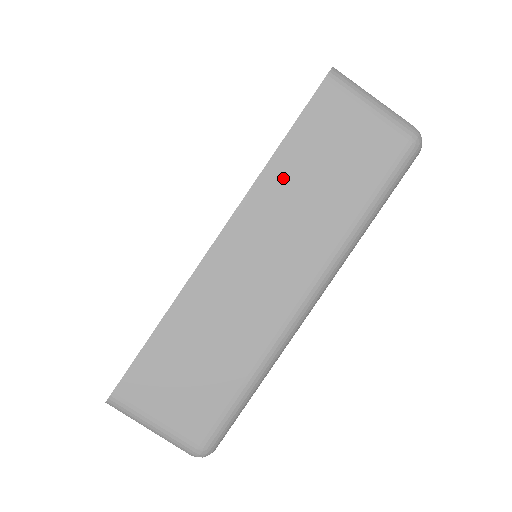
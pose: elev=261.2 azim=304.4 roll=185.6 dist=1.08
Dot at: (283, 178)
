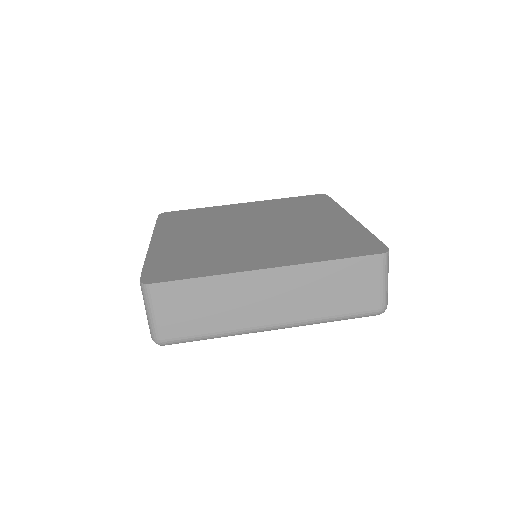
Dot at: (321, 273)
